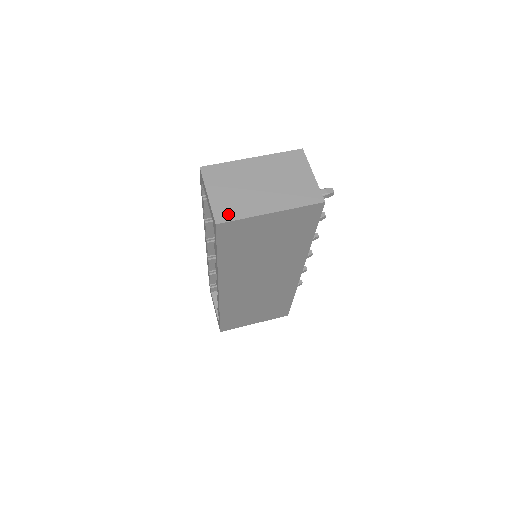
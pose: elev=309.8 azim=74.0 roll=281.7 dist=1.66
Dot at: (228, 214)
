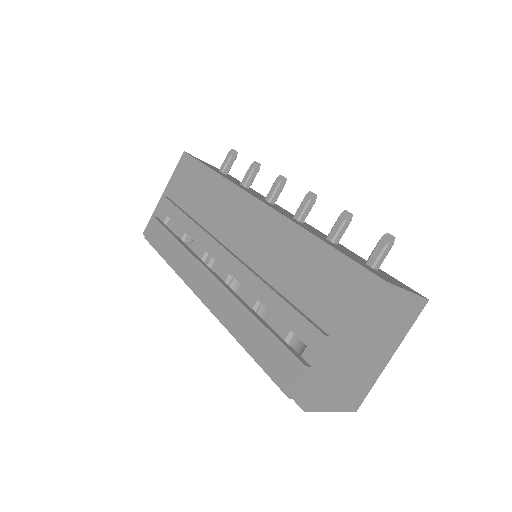
Dot at: (360, 399)
